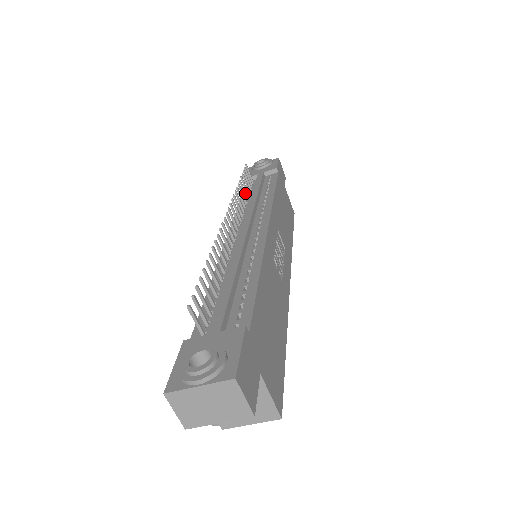
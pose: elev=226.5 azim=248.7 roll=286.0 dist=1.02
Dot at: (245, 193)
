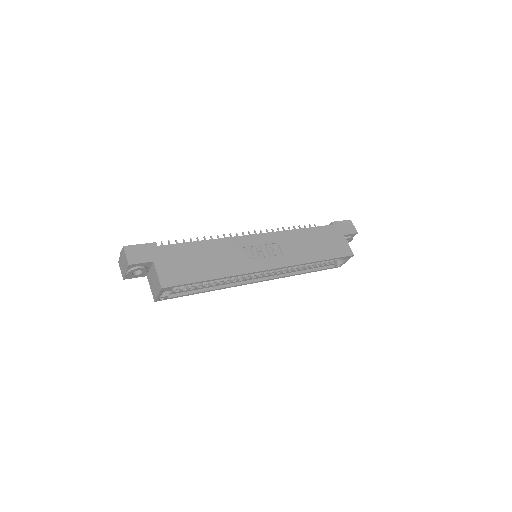
Dot at: occluded
